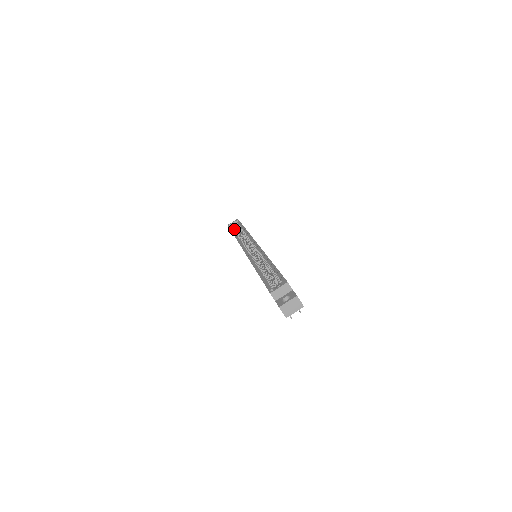
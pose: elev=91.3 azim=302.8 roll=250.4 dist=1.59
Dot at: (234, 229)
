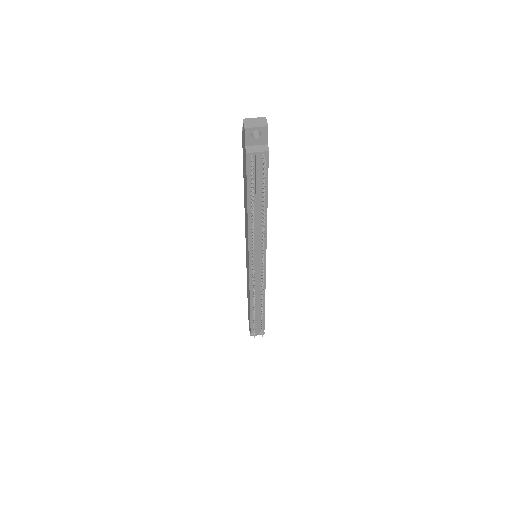
Dot at: occluded
